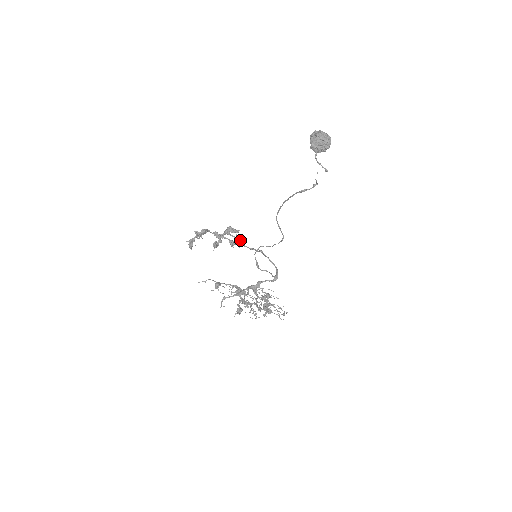
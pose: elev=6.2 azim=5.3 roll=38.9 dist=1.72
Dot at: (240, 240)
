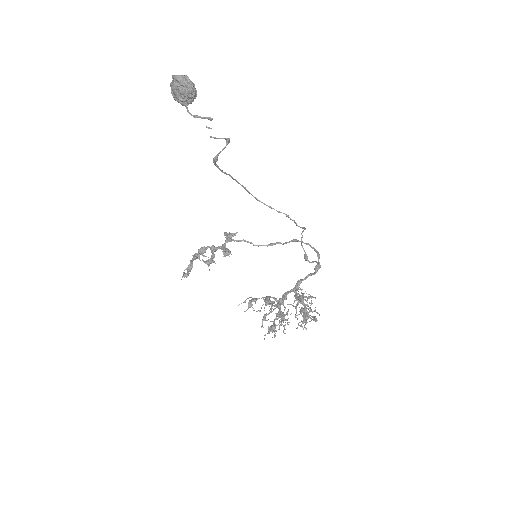
Dot at: (247, 242)
